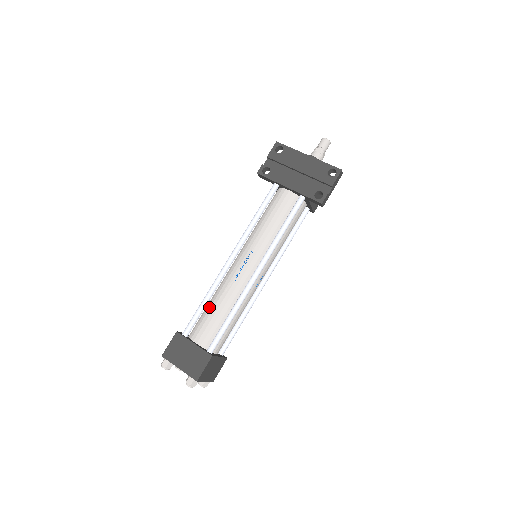
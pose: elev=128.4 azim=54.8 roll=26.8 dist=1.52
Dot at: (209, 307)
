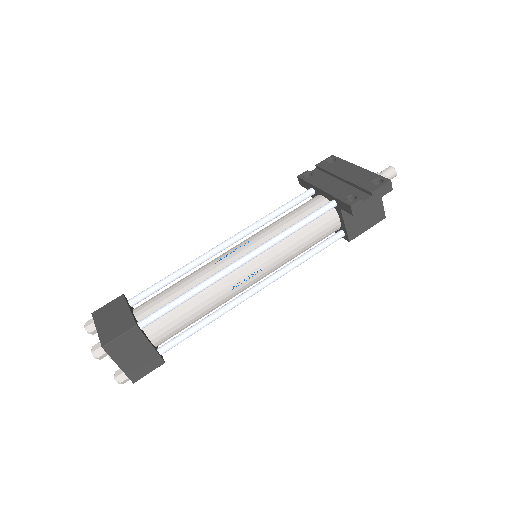
Dot at: (173, 284)
